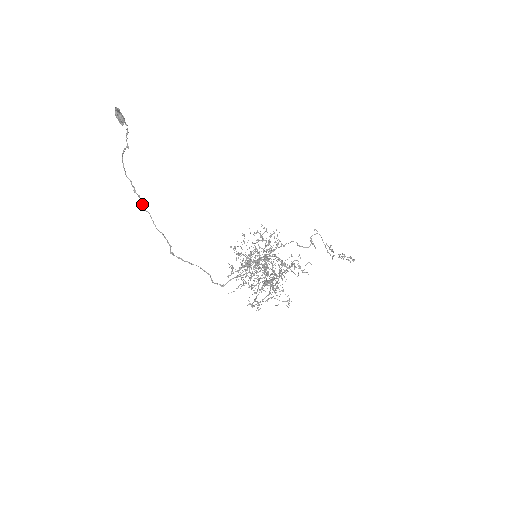
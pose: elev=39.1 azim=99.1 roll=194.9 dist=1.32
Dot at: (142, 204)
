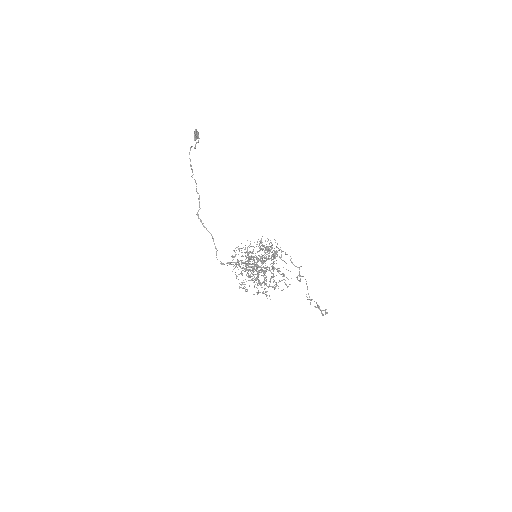
Dot at: (193, 174)
